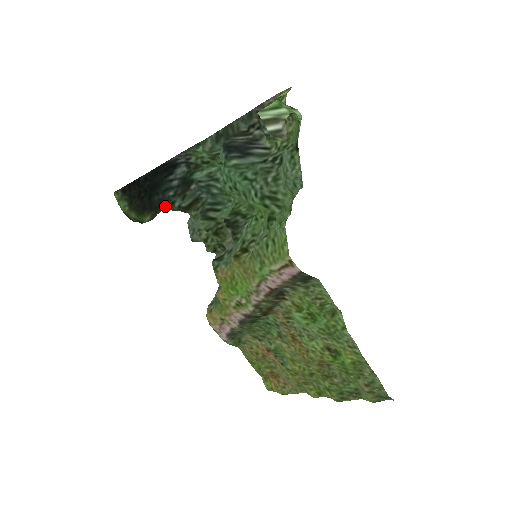
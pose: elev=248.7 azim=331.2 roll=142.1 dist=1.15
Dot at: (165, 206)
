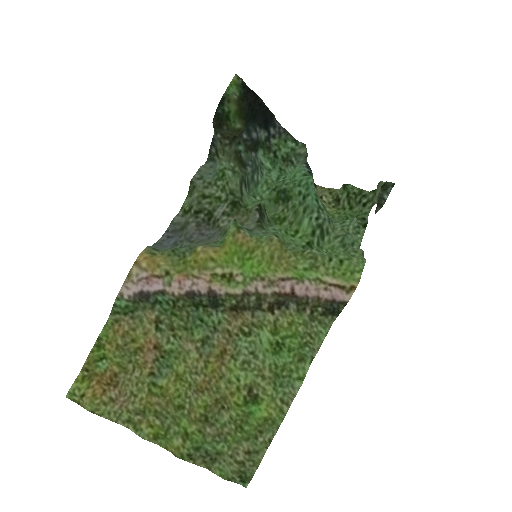
Dot at: (231, 136)
